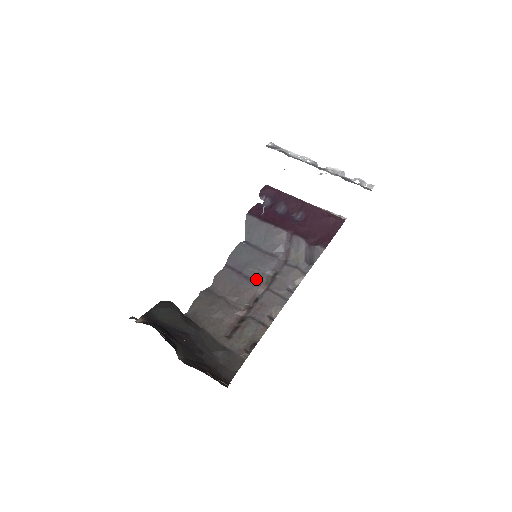
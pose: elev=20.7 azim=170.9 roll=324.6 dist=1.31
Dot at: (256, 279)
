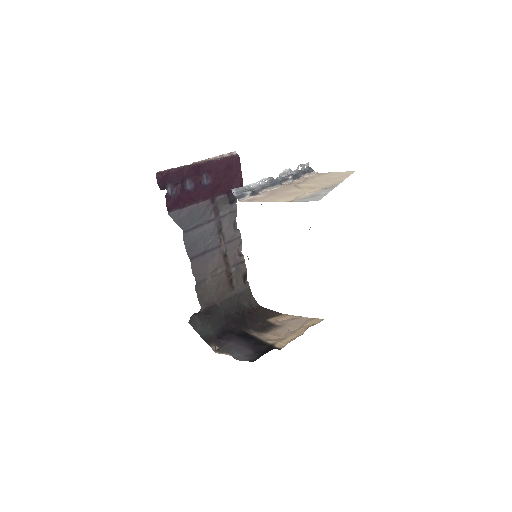
Dot at: (215, 246)
